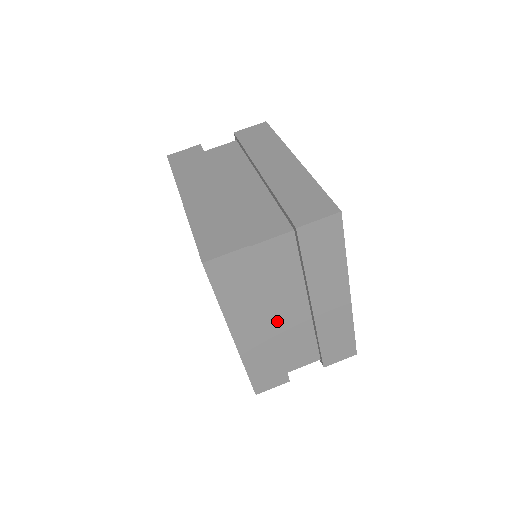
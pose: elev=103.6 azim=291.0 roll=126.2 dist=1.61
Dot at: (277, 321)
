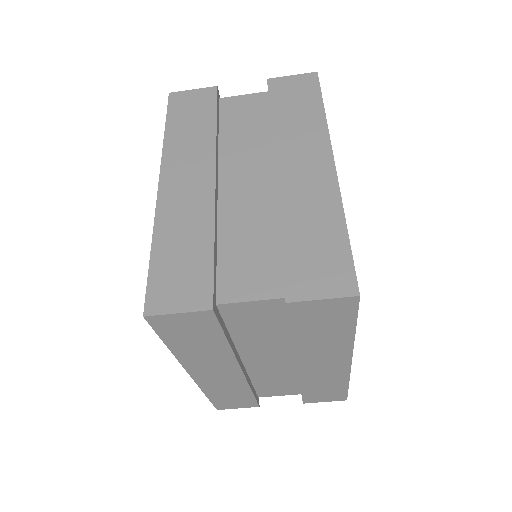
Dot at: (251, 364)
